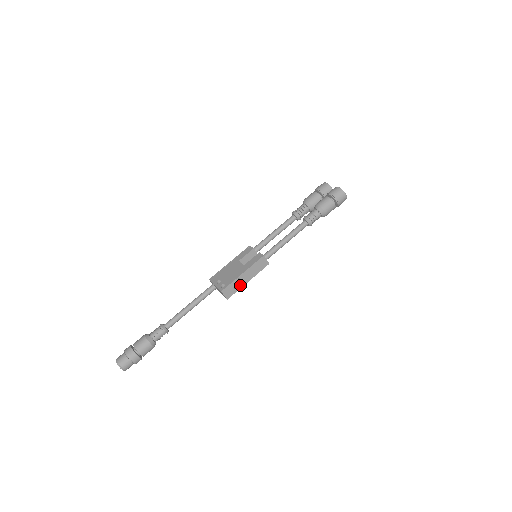
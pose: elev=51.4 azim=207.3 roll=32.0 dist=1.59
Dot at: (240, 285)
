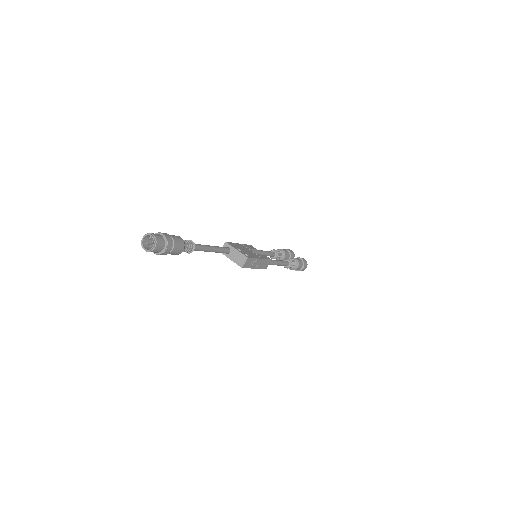
Dot at: (252, 266)
